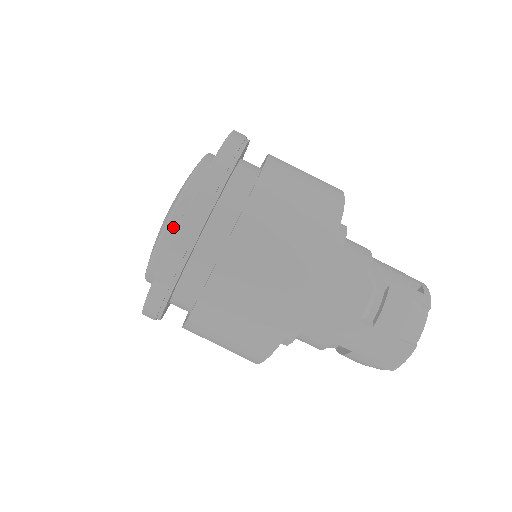
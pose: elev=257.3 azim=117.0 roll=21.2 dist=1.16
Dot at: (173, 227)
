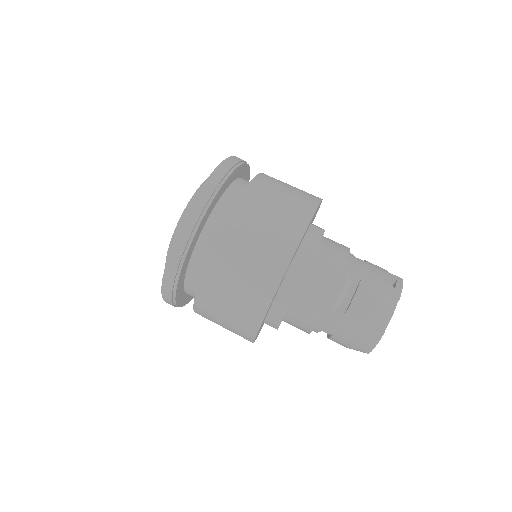
Dot at: occluded
